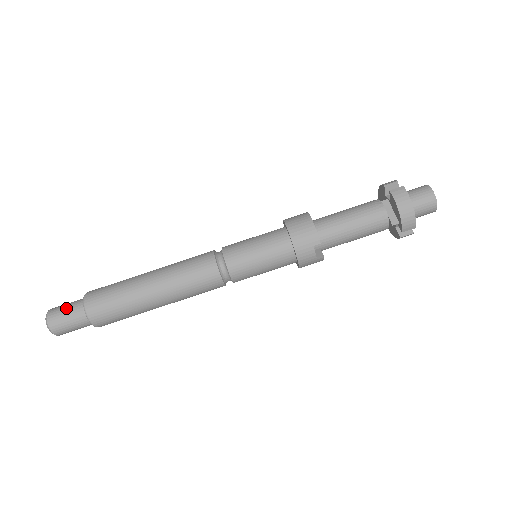
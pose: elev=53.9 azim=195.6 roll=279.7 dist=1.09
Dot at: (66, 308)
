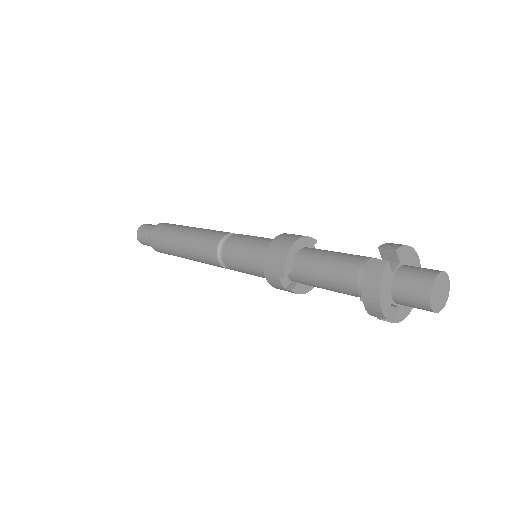
Dot at: (147, 229)
